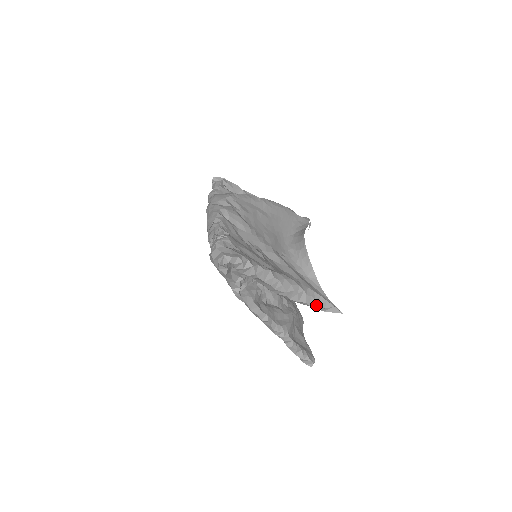
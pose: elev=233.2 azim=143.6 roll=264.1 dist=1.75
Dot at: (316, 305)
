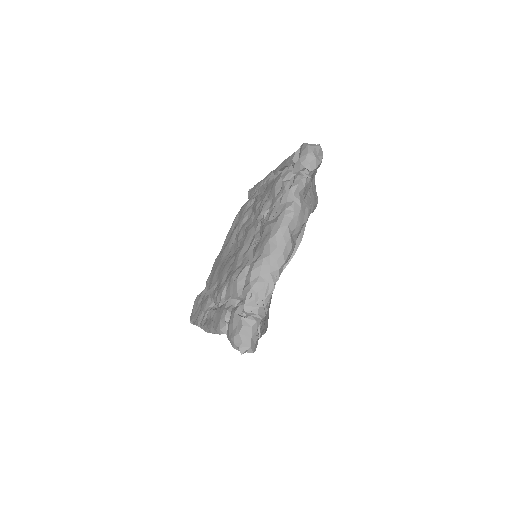
Dot at: occluded
